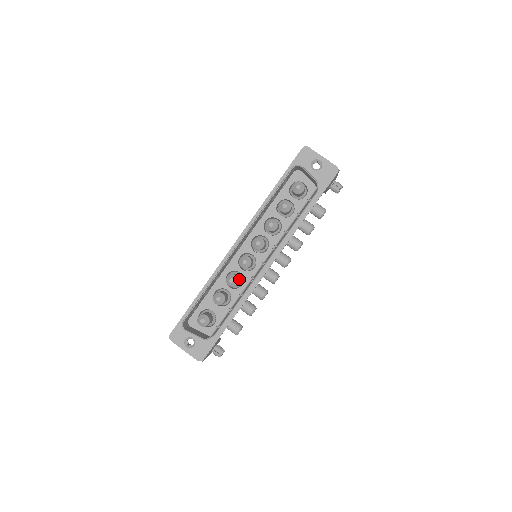
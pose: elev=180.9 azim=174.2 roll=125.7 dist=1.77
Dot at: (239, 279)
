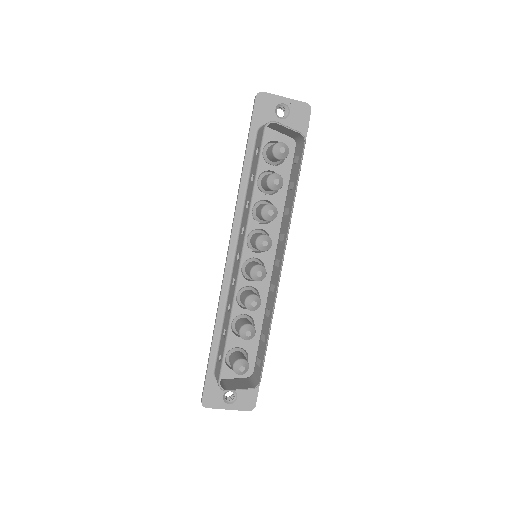
Dot at: occluded
